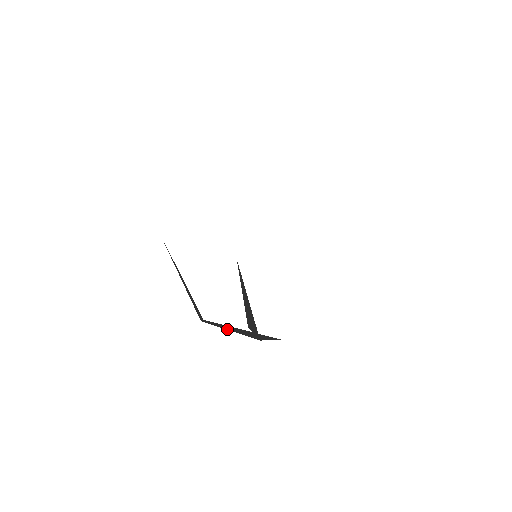
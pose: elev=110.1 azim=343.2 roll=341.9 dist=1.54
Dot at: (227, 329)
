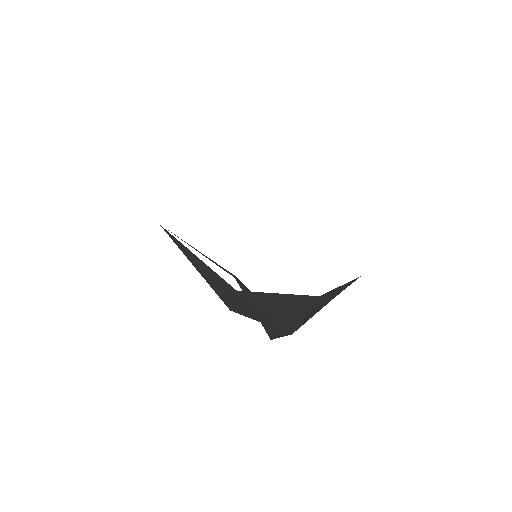
Dot at: (258, 318)
